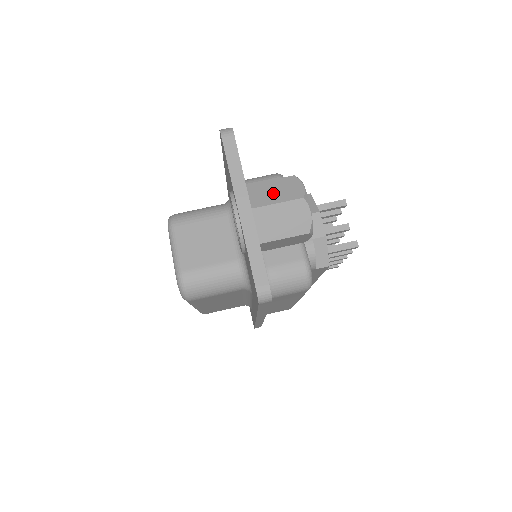
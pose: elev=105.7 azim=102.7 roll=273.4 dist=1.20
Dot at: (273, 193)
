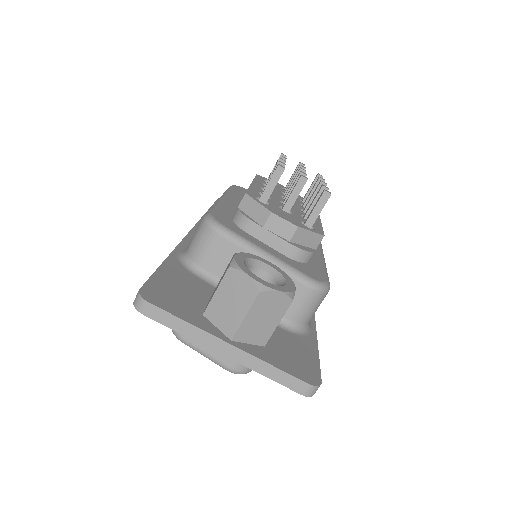
Dot at: (231, 307)
